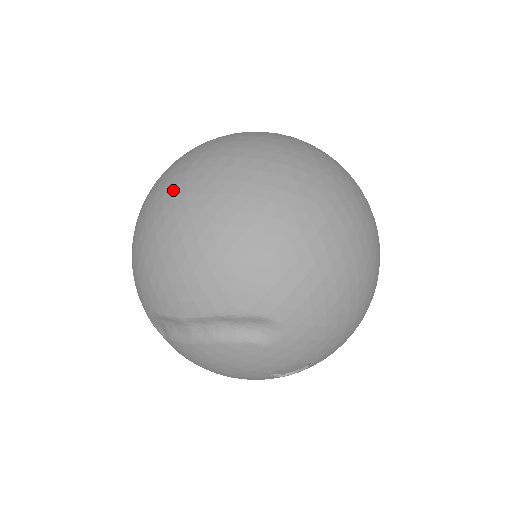
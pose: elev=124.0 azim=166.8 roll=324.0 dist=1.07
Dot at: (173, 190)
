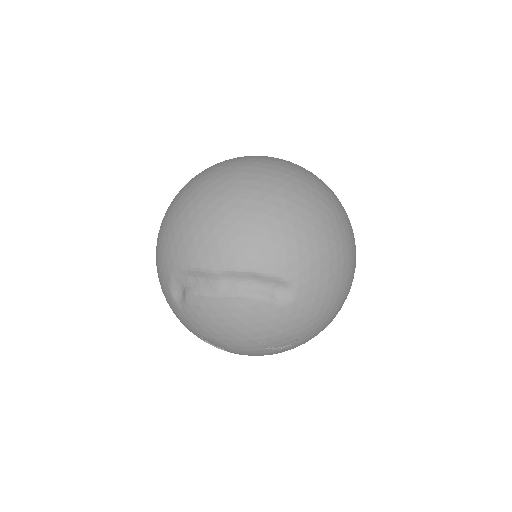
Dot at: (228, 176)
